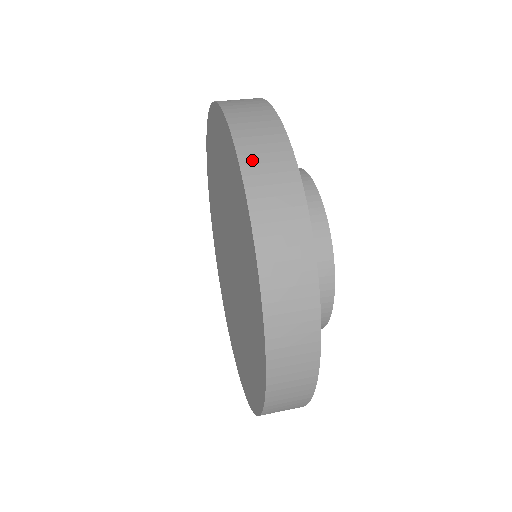
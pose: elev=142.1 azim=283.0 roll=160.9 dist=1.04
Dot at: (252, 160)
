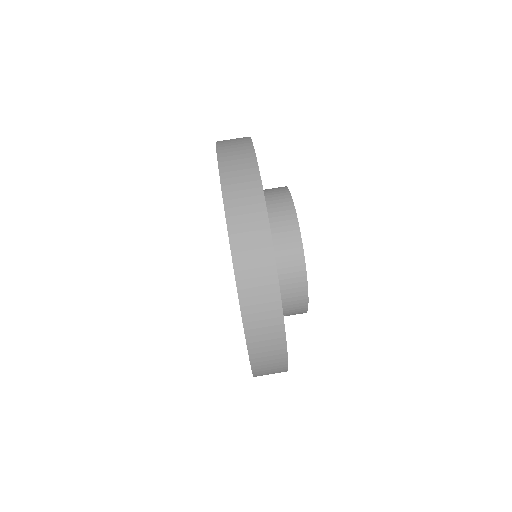
Dot at: (240, 248)
